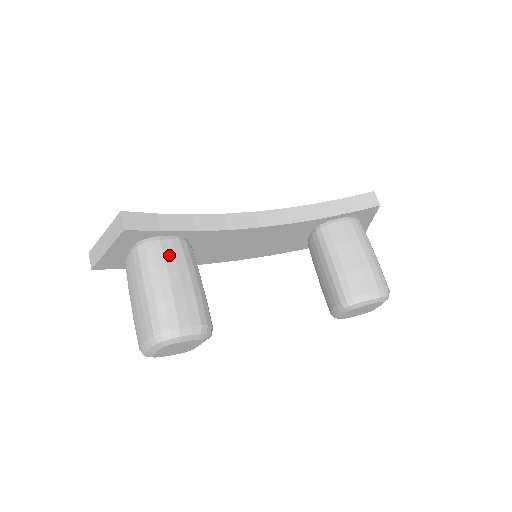
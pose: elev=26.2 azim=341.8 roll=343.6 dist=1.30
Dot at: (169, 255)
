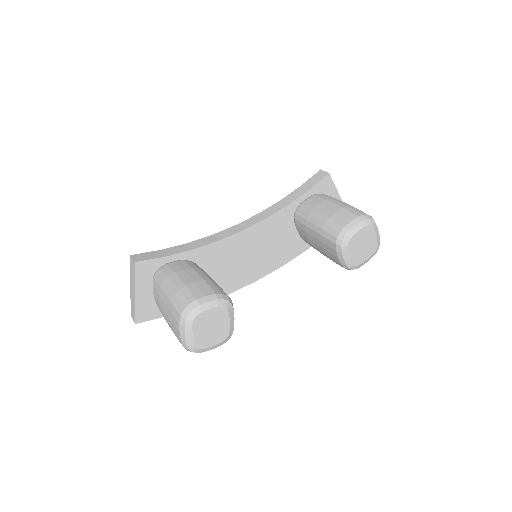
Dot at: (176, 268)
